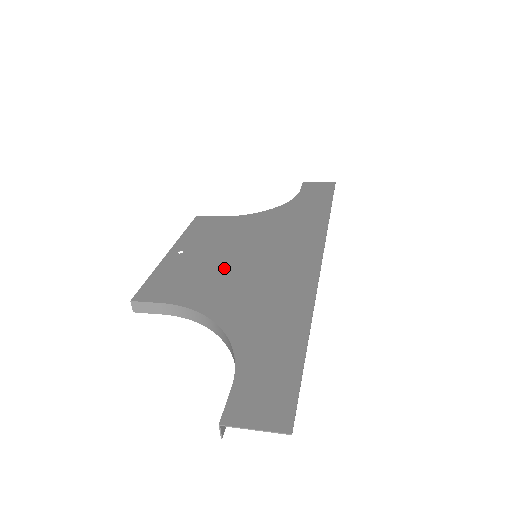
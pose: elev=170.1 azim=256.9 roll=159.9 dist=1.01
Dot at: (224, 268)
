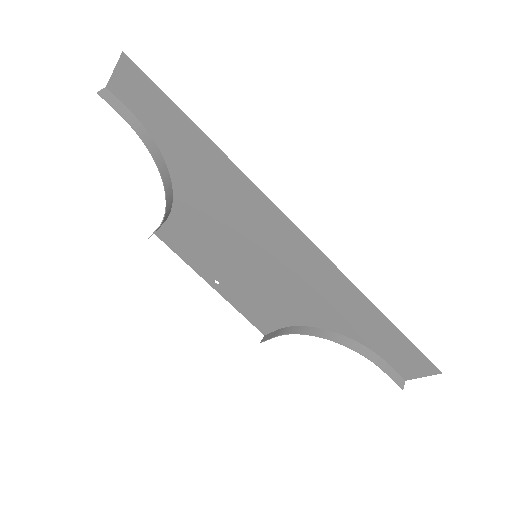
Dot at: (224, 246)
